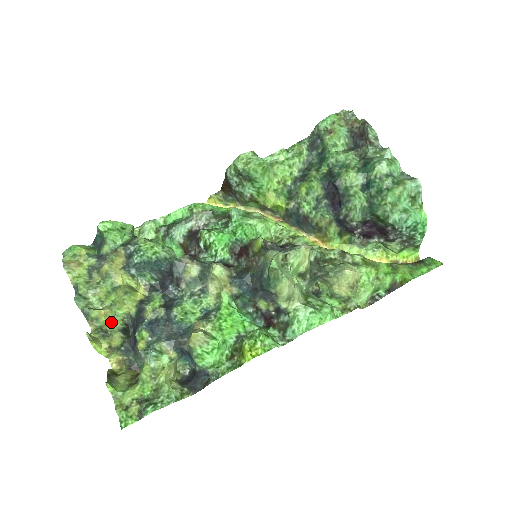
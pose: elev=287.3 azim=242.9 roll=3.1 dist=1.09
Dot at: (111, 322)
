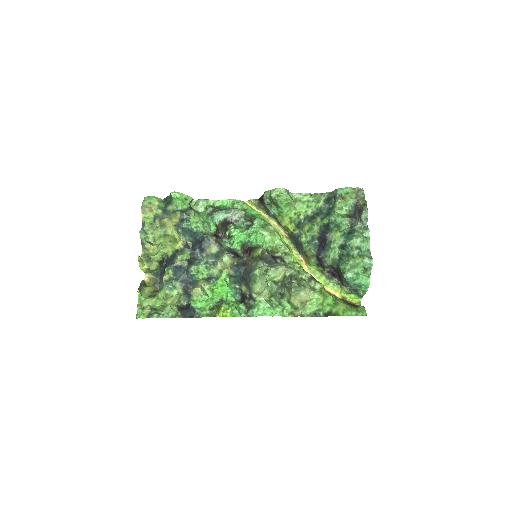
Dot at: (155, 255)
